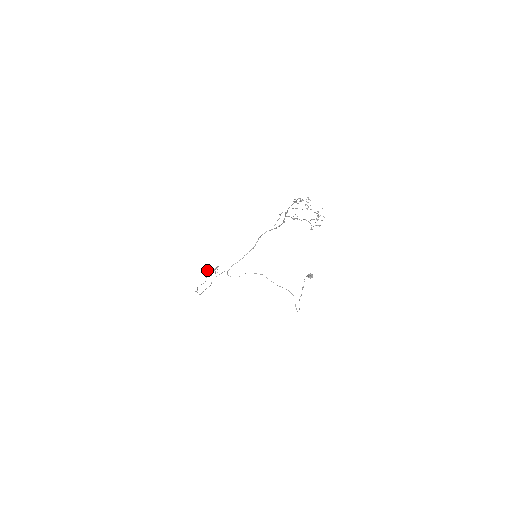
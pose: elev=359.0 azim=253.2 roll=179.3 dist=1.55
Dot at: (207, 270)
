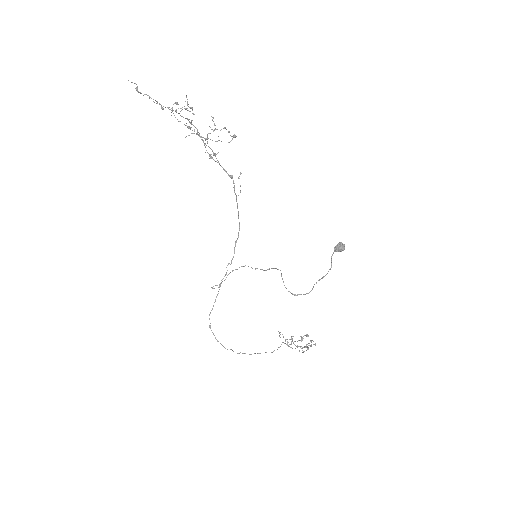
Dot at: occluded
